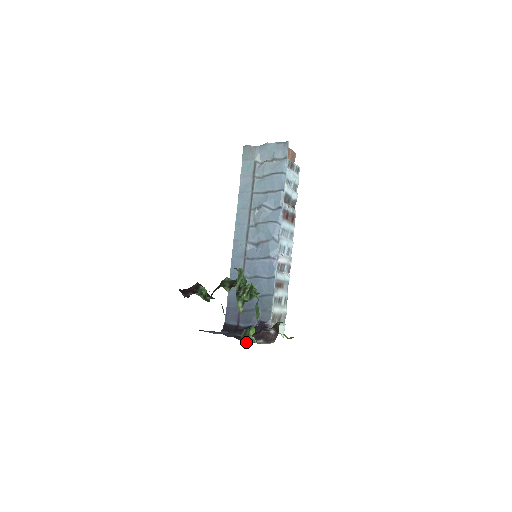
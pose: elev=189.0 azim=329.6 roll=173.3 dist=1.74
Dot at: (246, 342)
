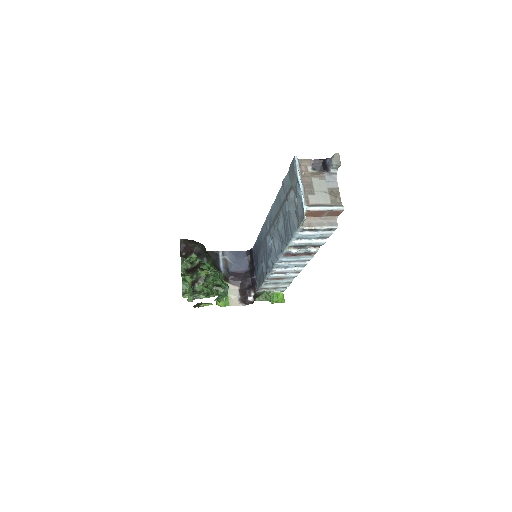
Dot at: (202, 306)
